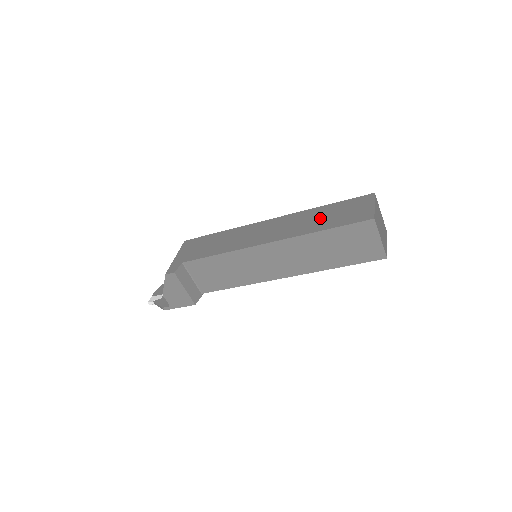
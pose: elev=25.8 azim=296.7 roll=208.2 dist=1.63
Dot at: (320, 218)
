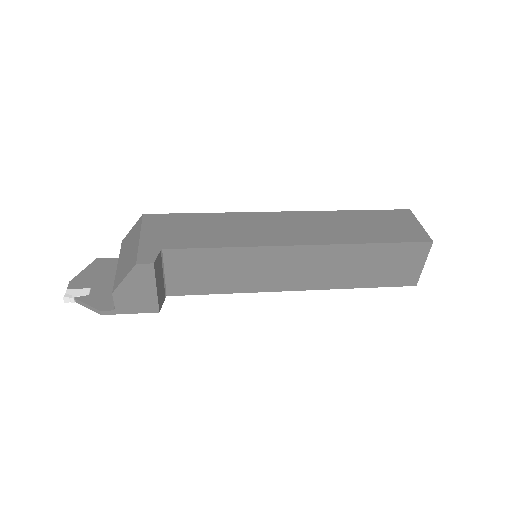
Dot at: (359, 226)
